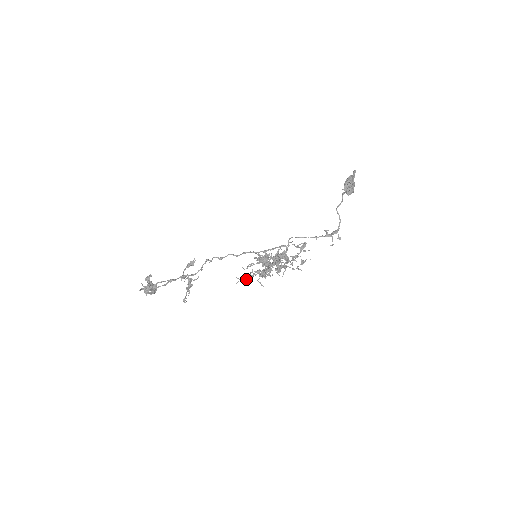
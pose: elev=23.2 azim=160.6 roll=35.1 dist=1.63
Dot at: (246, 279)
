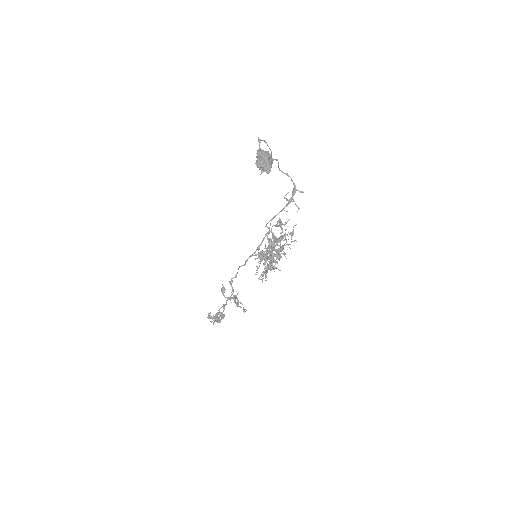
Dot at: occluded
